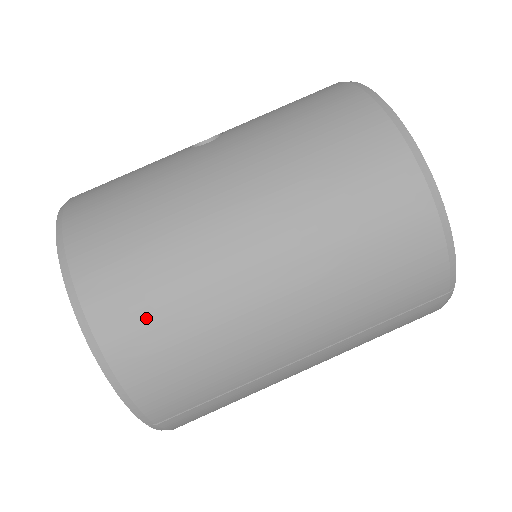
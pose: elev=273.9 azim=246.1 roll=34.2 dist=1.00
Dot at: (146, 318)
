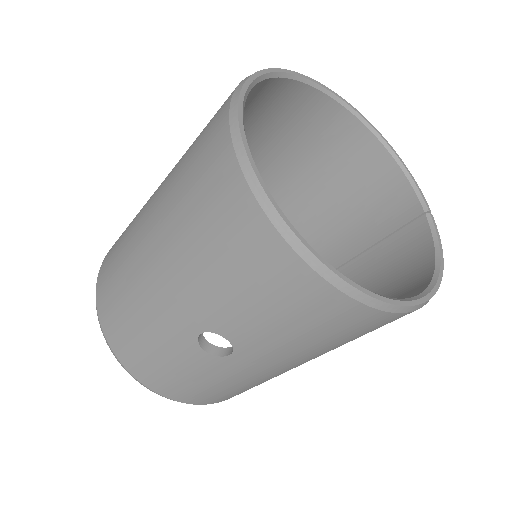
Dot at: occluded
